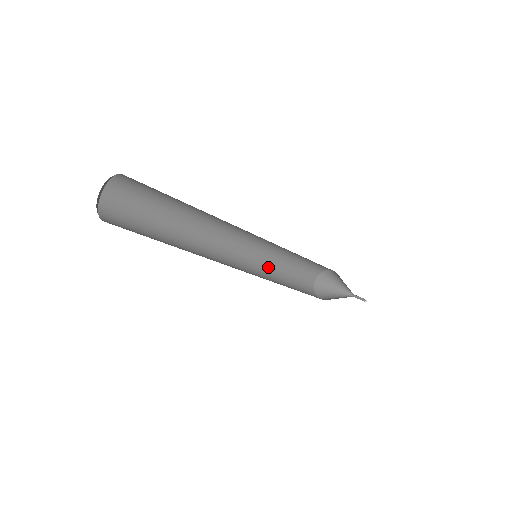
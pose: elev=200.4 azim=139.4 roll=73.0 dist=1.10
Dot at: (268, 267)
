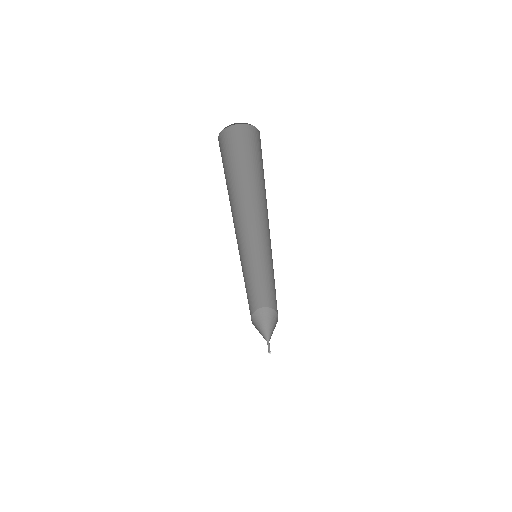
Dot at: occluded
